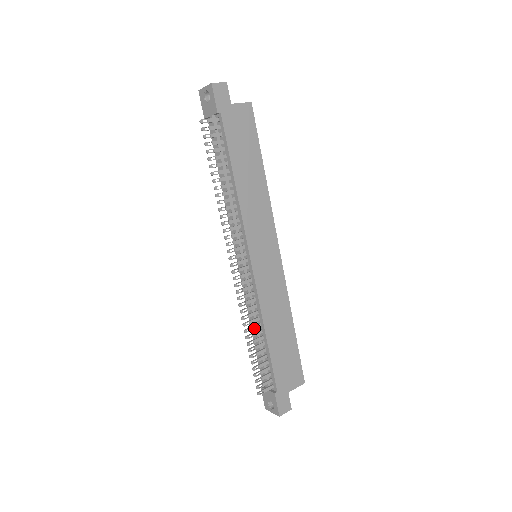
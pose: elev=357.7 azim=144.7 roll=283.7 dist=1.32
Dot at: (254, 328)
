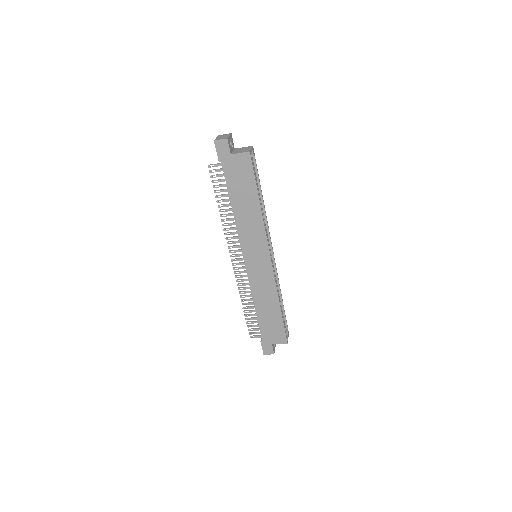
Dot at: (248, 300)
